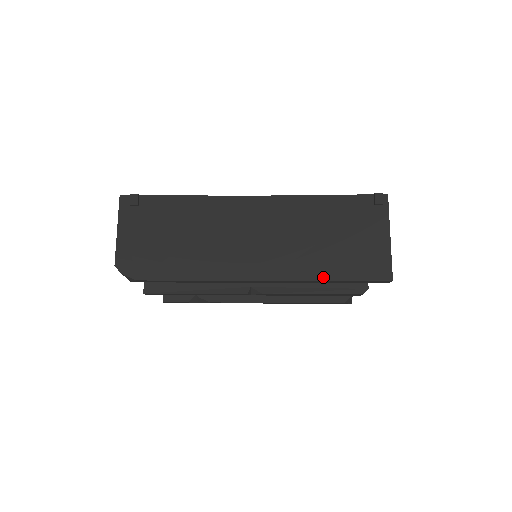
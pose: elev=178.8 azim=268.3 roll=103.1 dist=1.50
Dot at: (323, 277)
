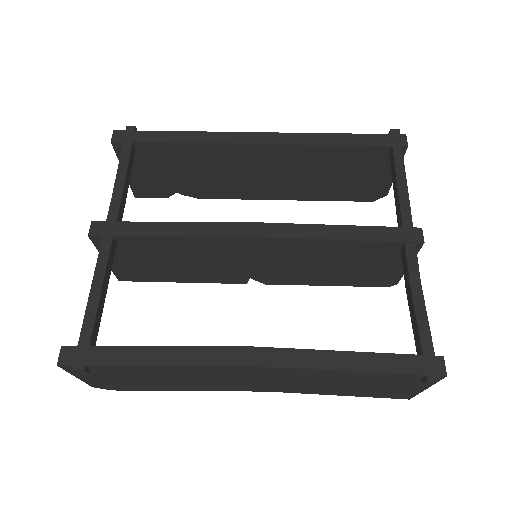
Dot at: (332, 394)
